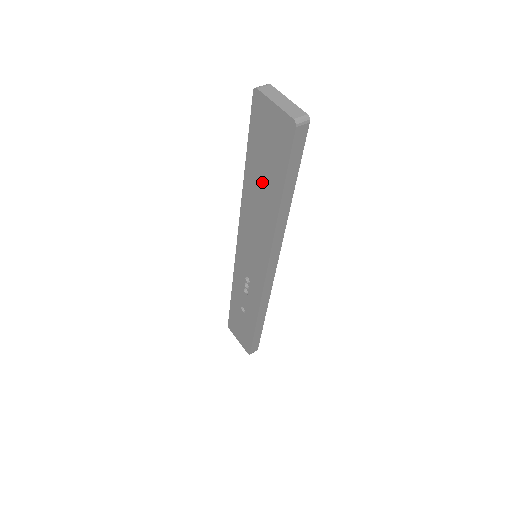
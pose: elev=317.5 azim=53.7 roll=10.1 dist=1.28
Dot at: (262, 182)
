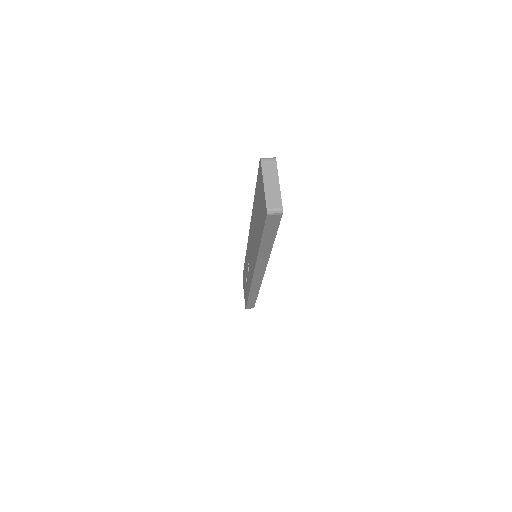
Dot at: (257, 221)
